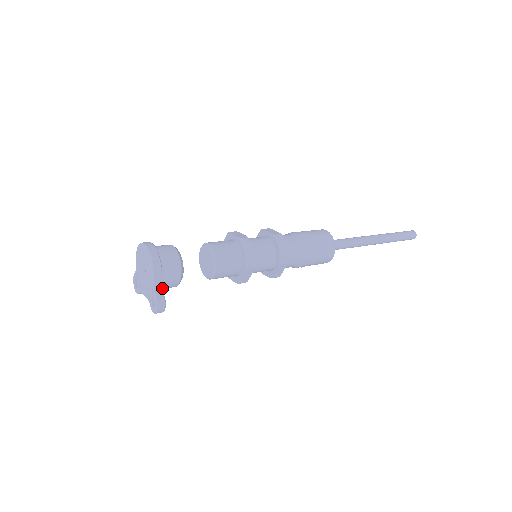
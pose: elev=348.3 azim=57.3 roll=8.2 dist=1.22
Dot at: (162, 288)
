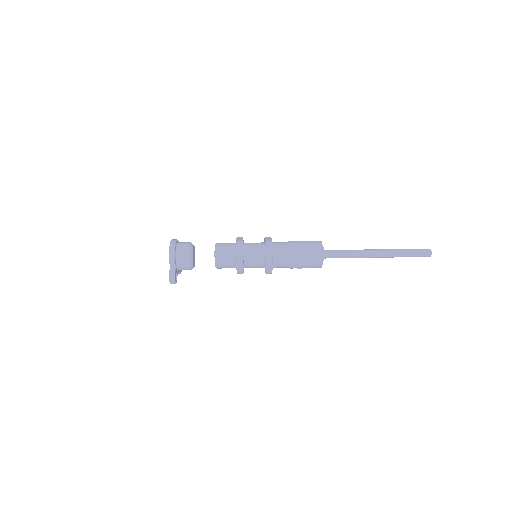
Dot at: (175, 268)
